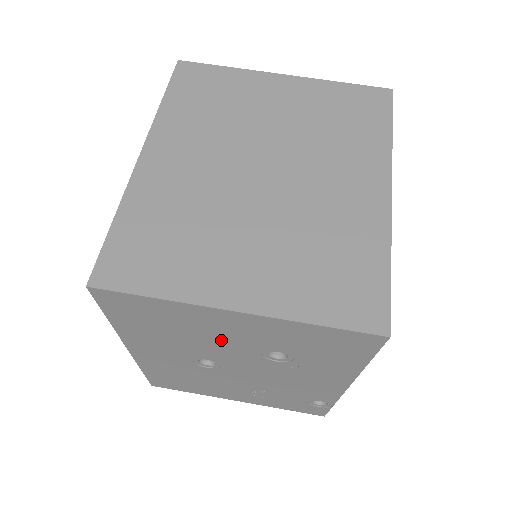
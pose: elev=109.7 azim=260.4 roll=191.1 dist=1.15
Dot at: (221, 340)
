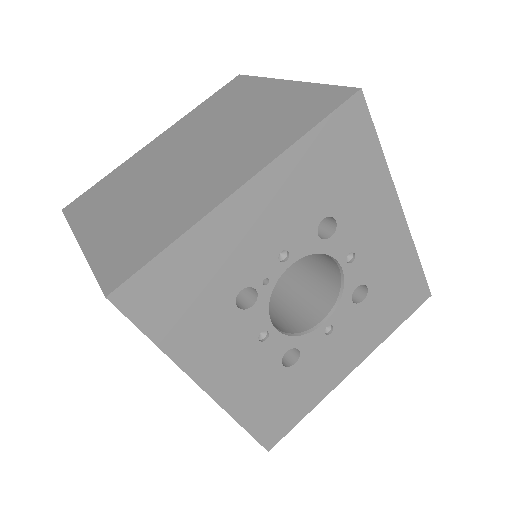
Dot at: occluded
